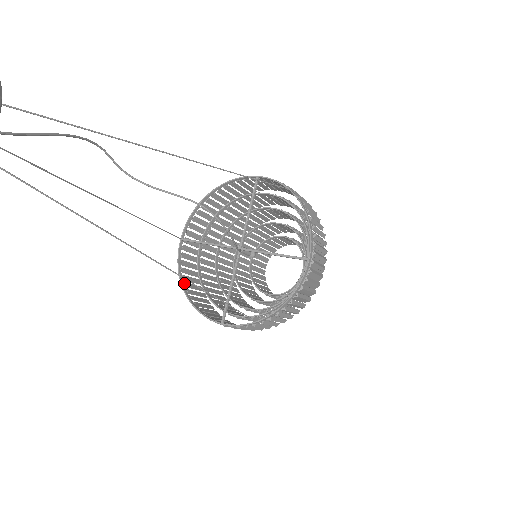
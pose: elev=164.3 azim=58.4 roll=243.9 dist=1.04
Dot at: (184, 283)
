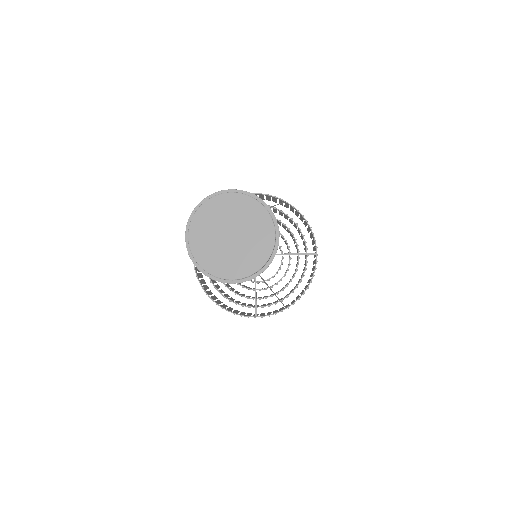
Dot at: (207, 292)
